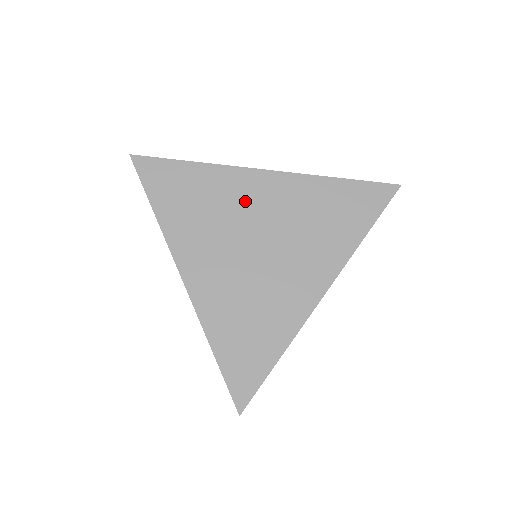
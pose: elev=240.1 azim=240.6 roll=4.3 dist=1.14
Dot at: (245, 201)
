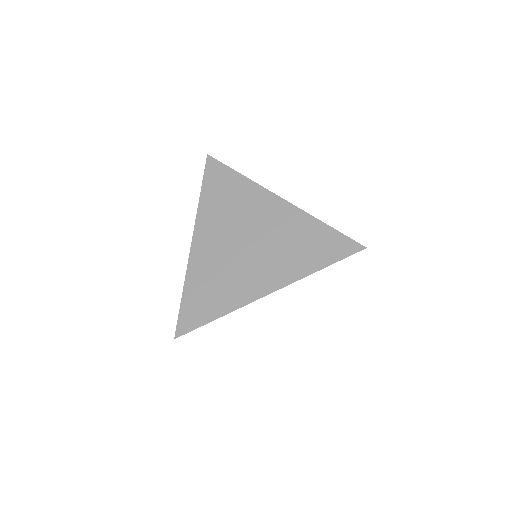
Dot at: occluded
